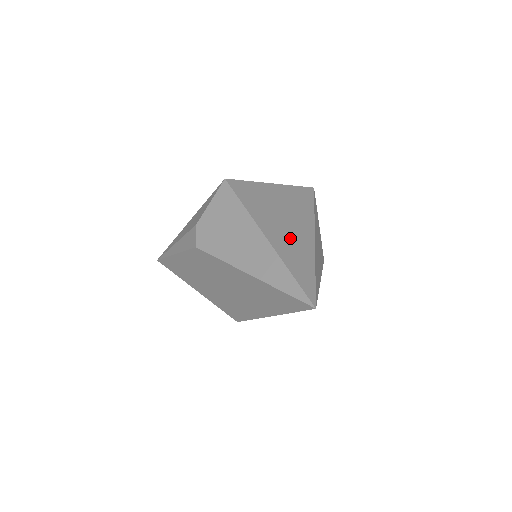
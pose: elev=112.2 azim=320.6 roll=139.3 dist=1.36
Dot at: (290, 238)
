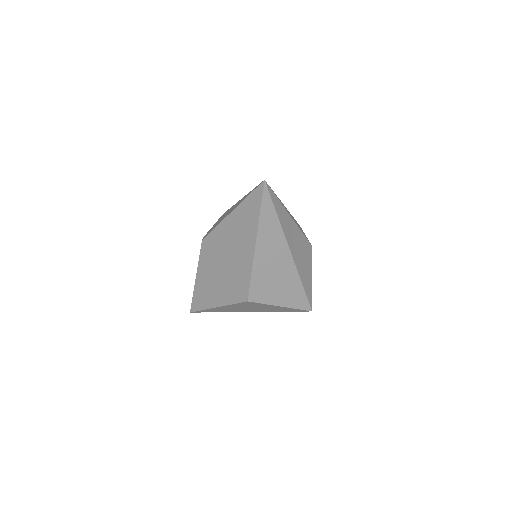
Dot at: occluded
